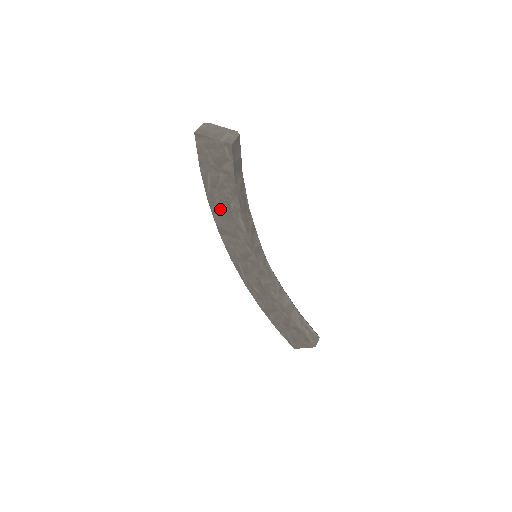
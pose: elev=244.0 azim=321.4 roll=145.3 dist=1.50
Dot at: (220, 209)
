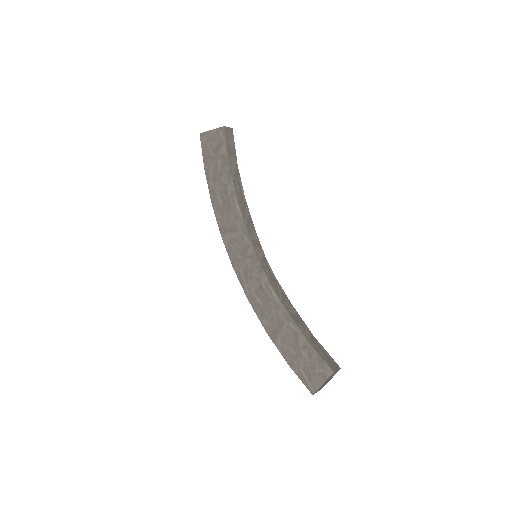
Dot at: (220, 203)
